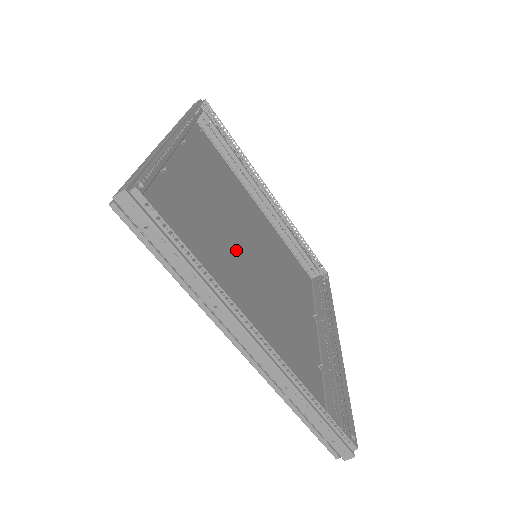
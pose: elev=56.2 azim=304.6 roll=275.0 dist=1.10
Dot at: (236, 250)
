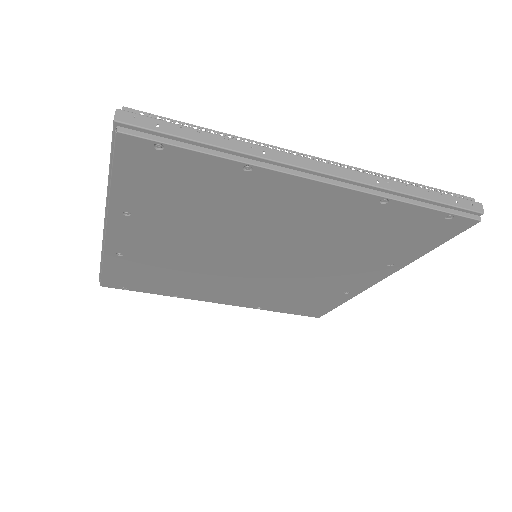
Dot at: (238, 246)
